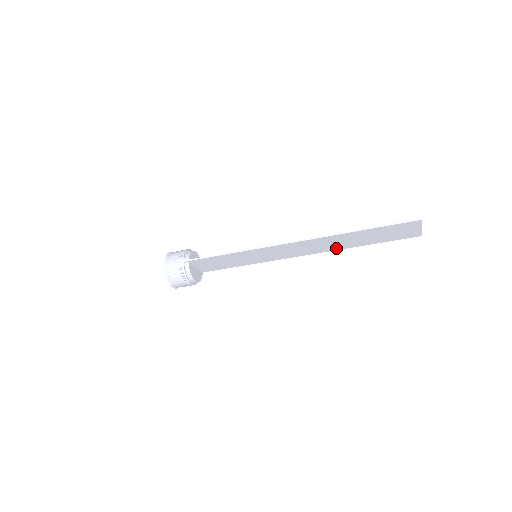
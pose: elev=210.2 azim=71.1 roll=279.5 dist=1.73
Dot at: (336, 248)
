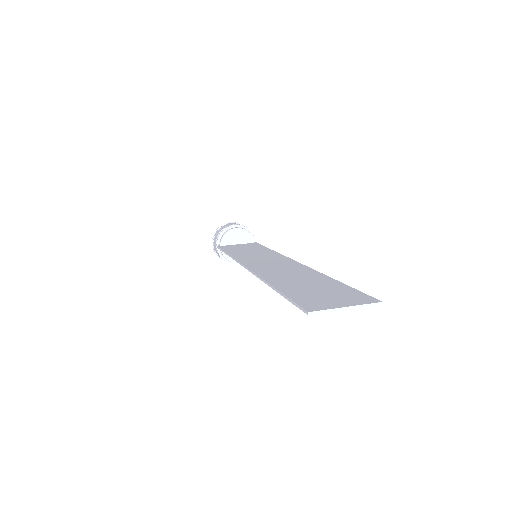
Dot at: occluded
